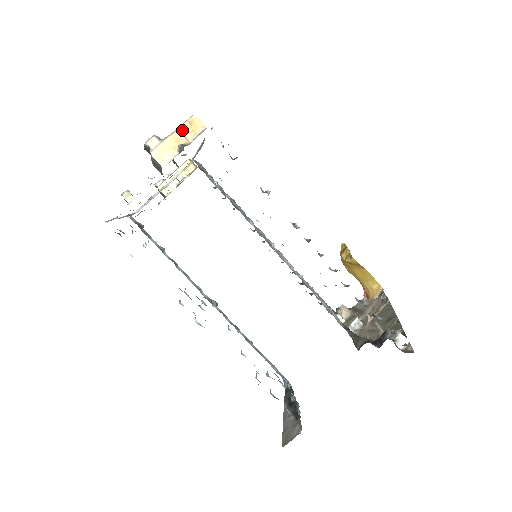
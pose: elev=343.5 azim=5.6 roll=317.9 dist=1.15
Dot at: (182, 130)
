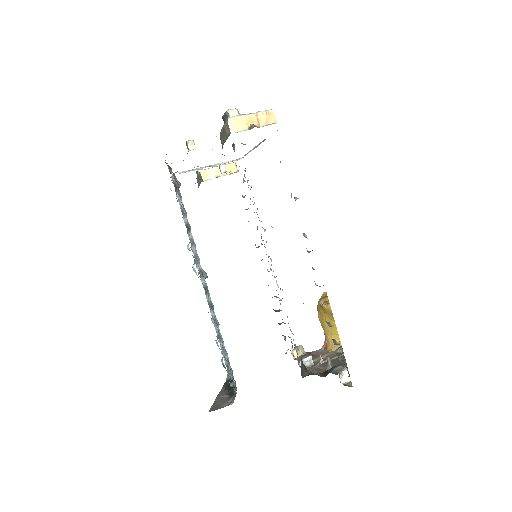
Dot at: (259, 115)
